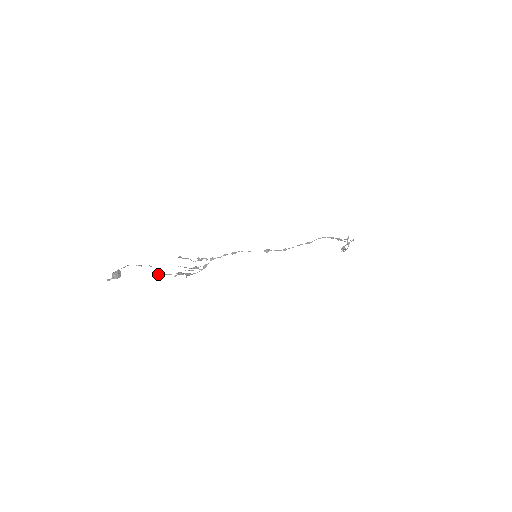
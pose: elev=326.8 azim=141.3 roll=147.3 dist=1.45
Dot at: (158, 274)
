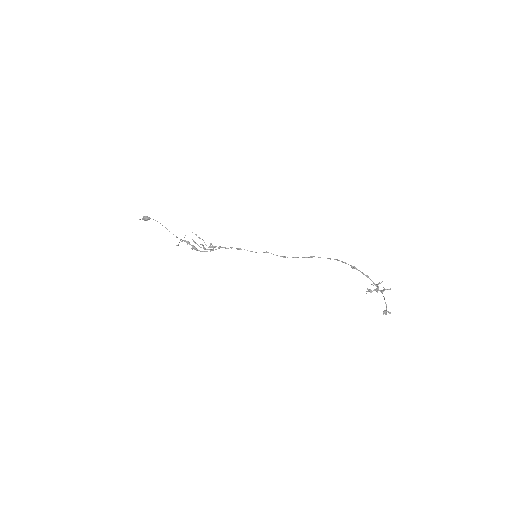
Dot at: occluded
